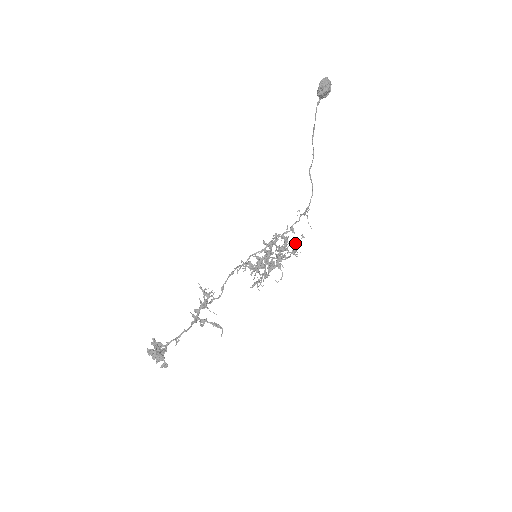
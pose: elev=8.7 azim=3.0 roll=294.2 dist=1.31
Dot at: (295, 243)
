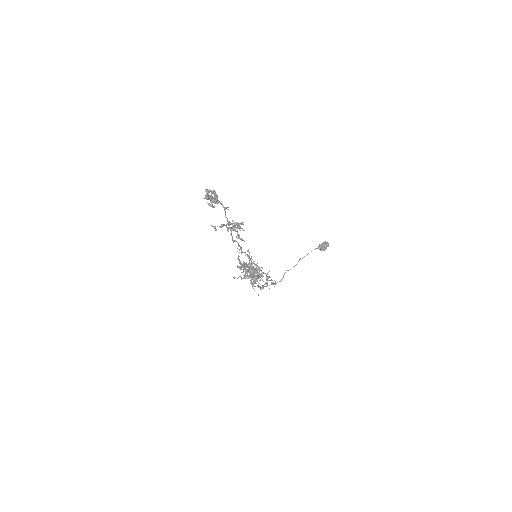
Dot at: occluded
